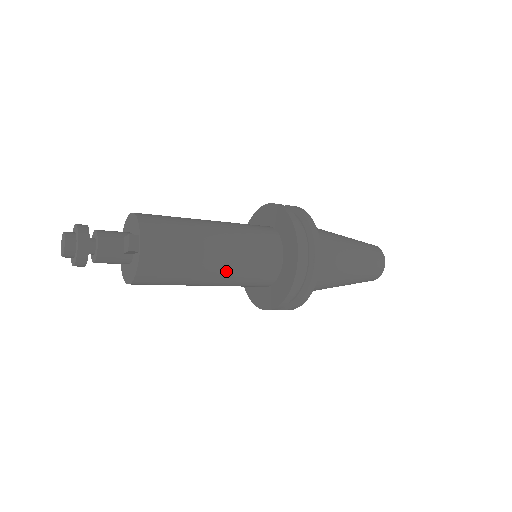
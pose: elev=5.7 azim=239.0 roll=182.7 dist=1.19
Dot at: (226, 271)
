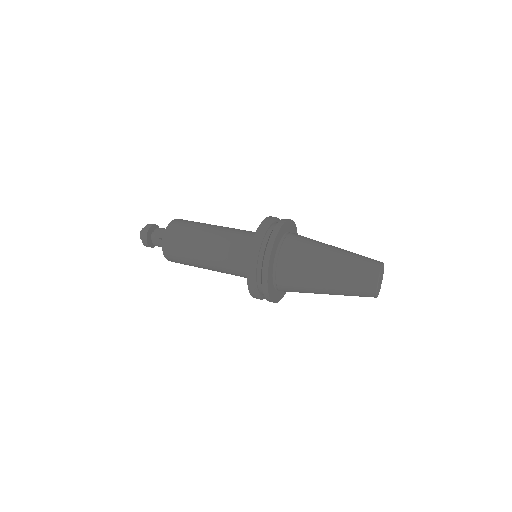
Dot at: (214, 259)
